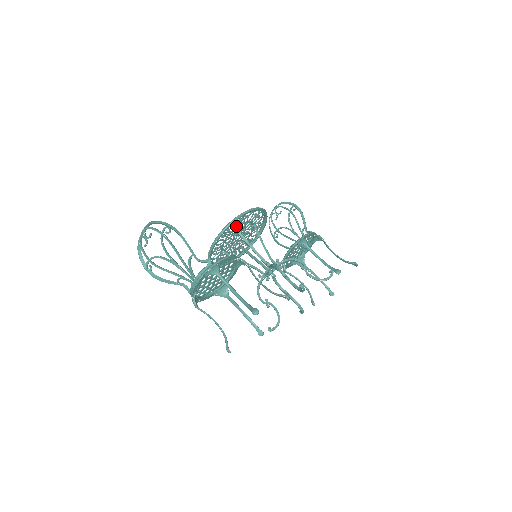
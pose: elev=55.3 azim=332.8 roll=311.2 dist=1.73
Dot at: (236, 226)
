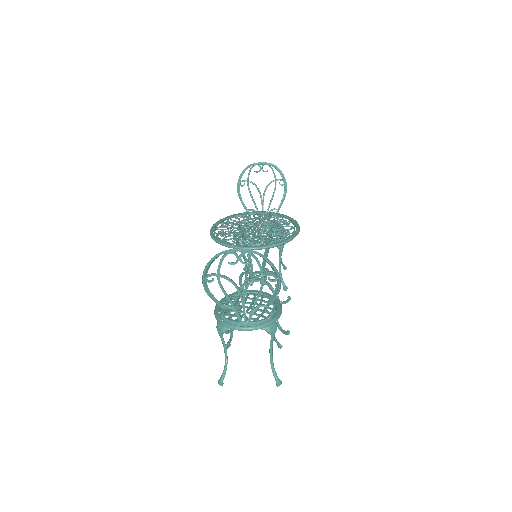
Dot at: (275, 235)
